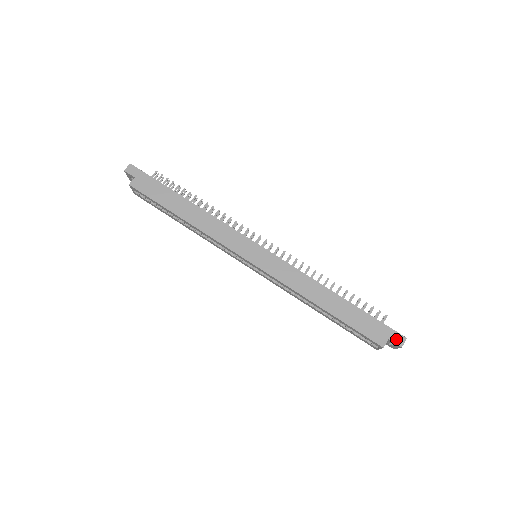
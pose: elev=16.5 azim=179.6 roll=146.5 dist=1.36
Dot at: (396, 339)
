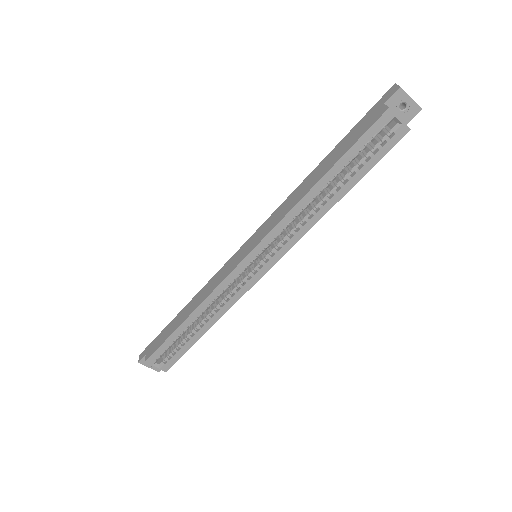
Dot at: (389, 95)
